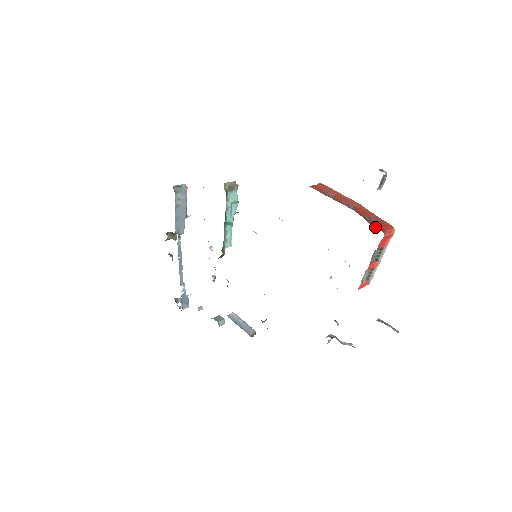
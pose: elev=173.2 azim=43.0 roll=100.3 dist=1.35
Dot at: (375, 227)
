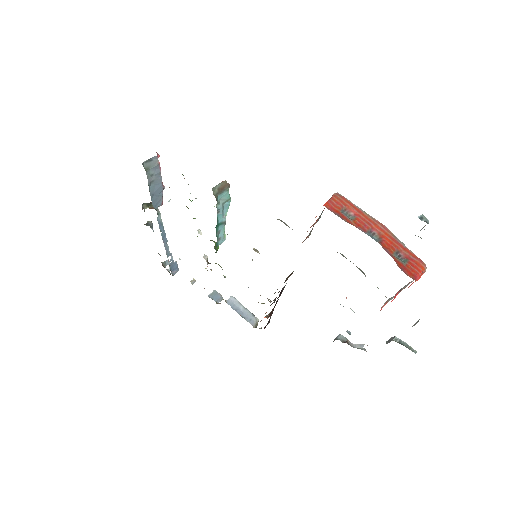
Dot at: (405, 272)
